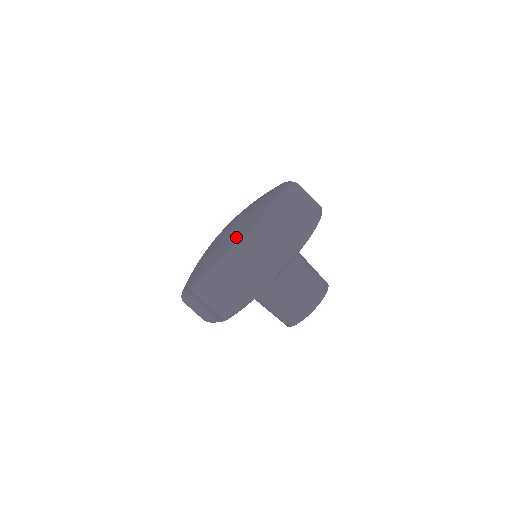
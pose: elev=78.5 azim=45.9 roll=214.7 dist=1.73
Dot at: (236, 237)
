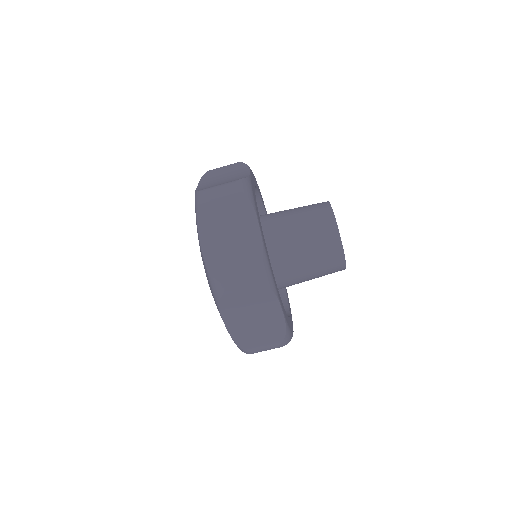
Dot at: occluded
